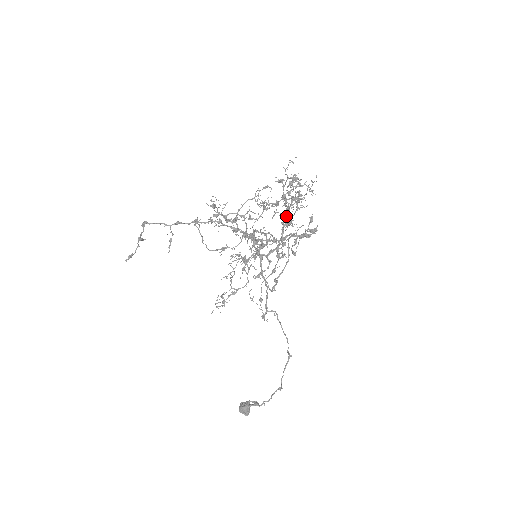
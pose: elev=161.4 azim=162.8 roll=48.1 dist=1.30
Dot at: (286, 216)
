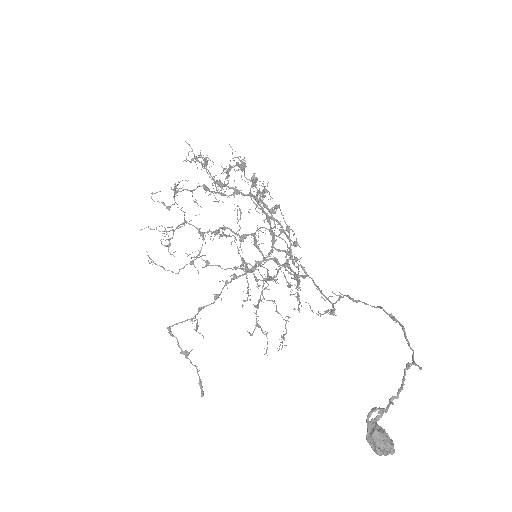
Dot at: (264, 206)
